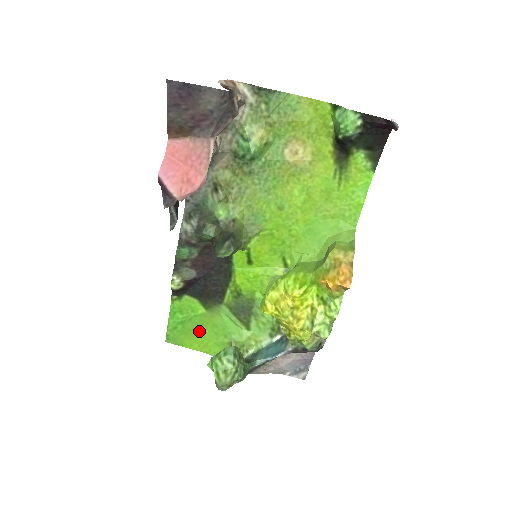
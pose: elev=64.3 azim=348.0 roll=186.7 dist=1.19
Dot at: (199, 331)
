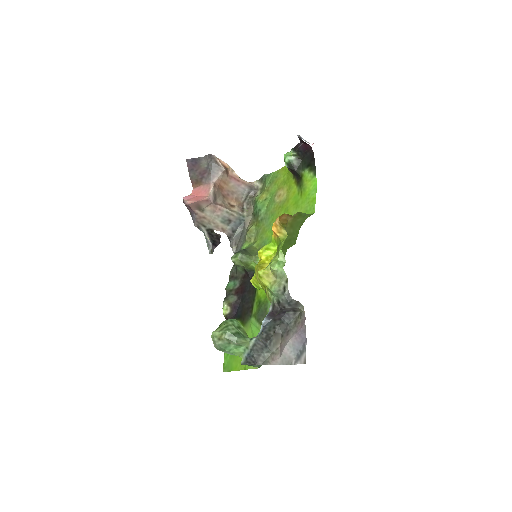
Dot at: occluded
